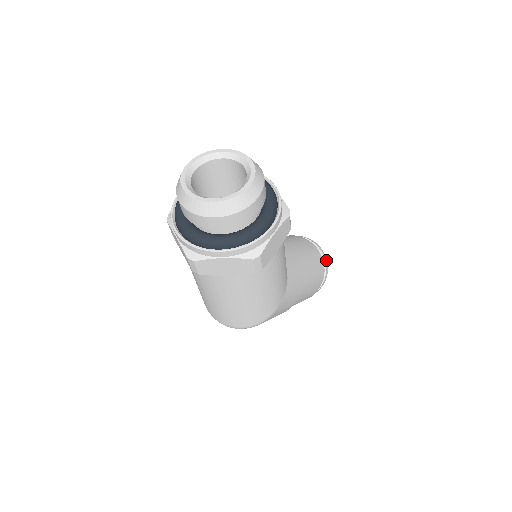
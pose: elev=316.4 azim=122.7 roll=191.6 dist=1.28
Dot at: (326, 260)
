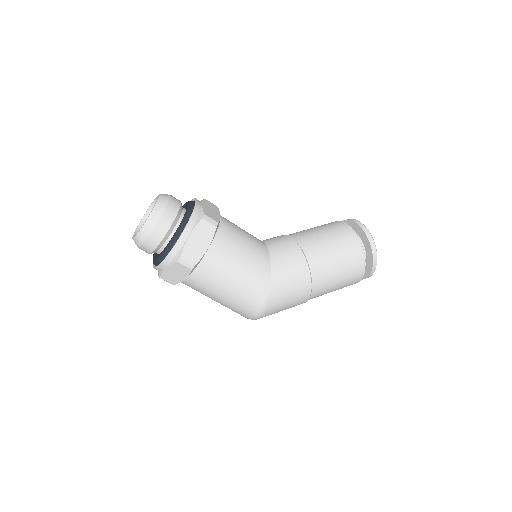
Dot at: (367, 231)
